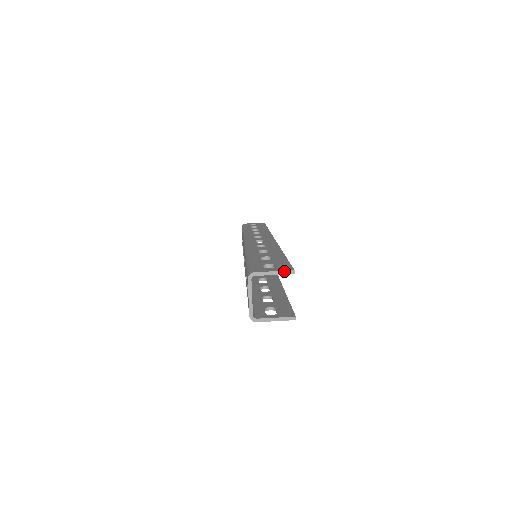
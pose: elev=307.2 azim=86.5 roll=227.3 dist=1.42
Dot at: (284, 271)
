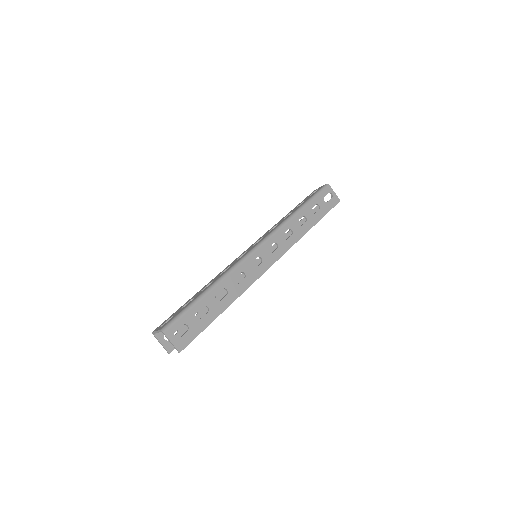
Dot at: (176, 348)
